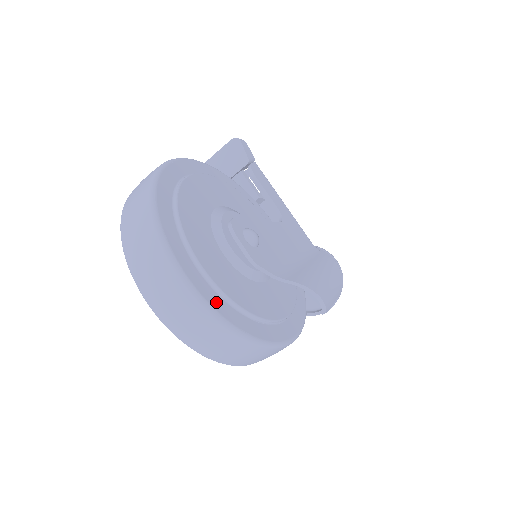
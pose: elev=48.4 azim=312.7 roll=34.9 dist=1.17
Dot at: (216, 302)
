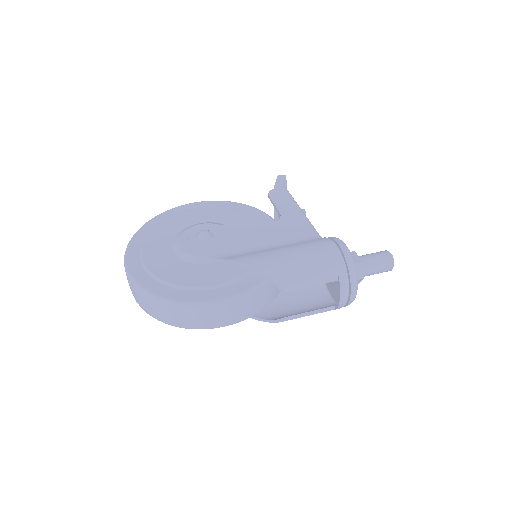
Dot at: (139, 274)
